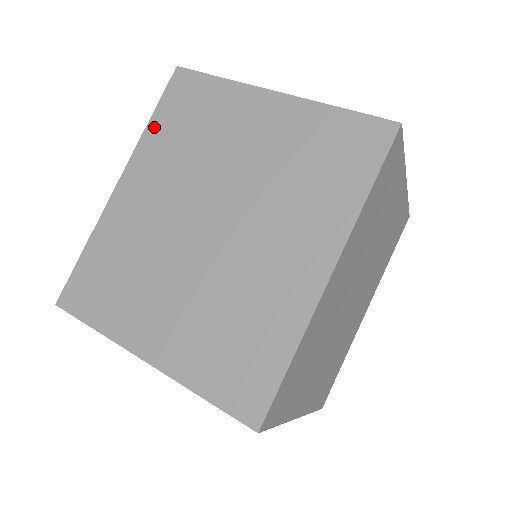
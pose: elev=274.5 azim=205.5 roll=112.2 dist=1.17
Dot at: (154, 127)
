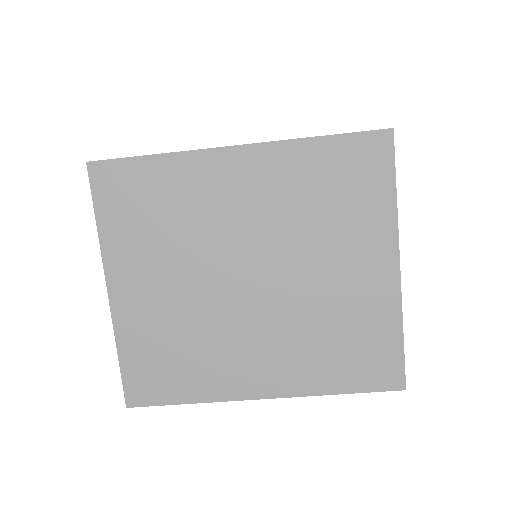
Dot at: (313, 149)
